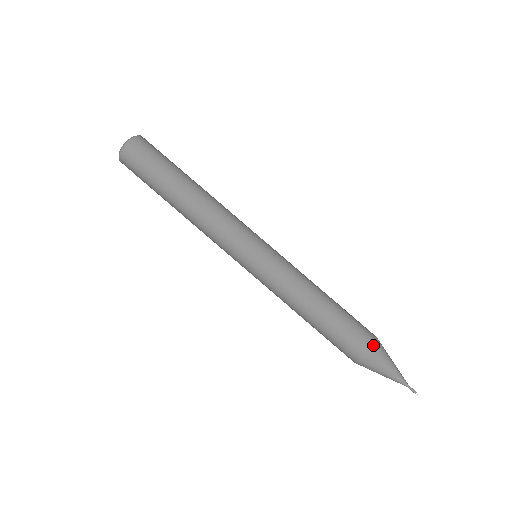
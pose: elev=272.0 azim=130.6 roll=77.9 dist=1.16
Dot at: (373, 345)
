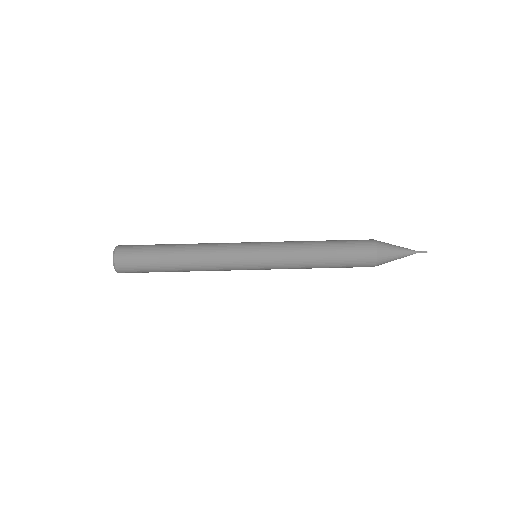
Dot at: occluded
